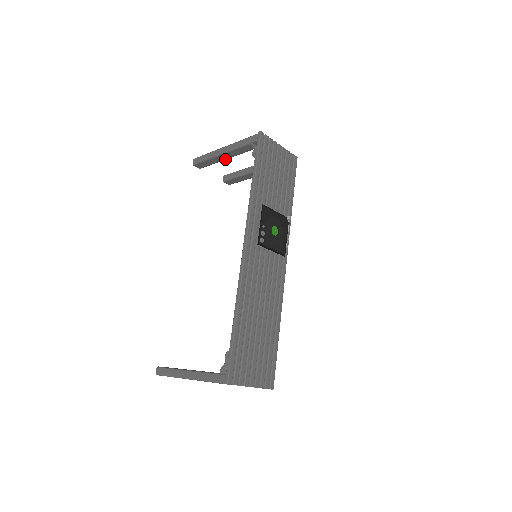
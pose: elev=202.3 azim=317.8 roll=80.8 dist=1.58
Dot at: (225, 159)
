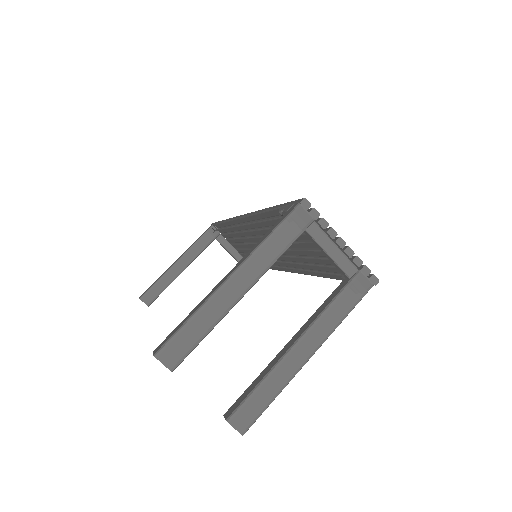
Dot at: (179, 274)
